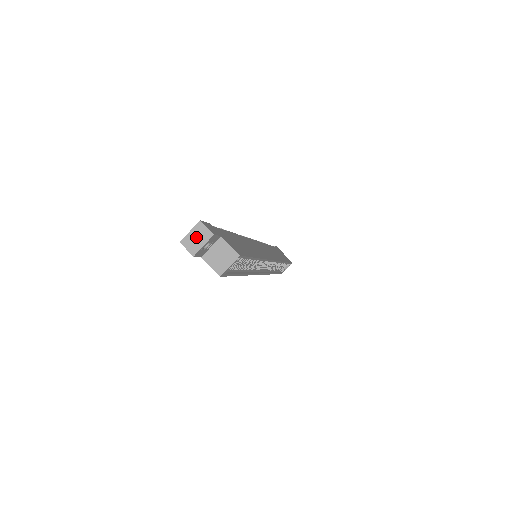
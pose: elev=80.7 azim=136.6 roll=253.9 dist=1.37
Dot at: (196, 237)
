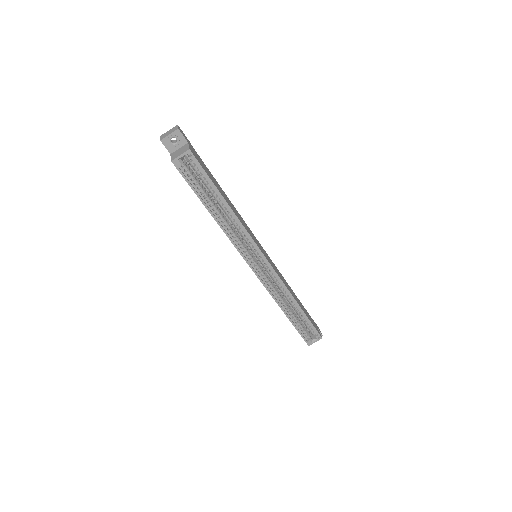
Dot at: (169, 132)
